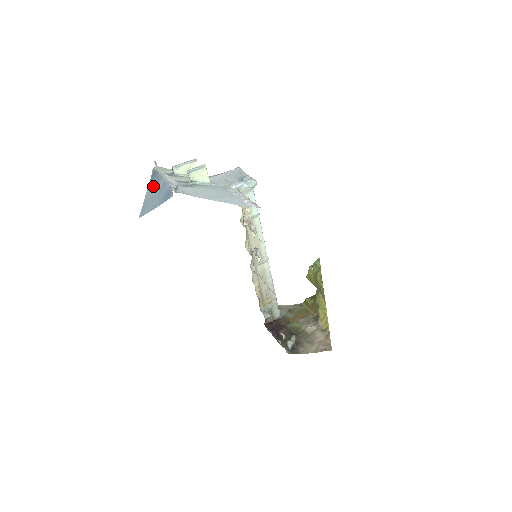
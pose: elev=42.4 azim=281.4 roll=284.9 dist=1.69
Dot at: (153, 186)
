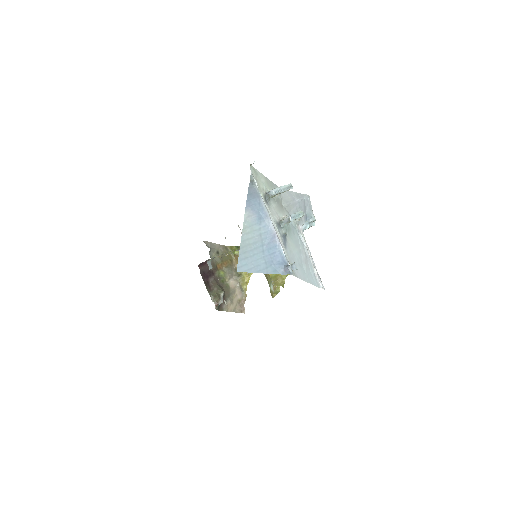
Dot at: (254, 221)
